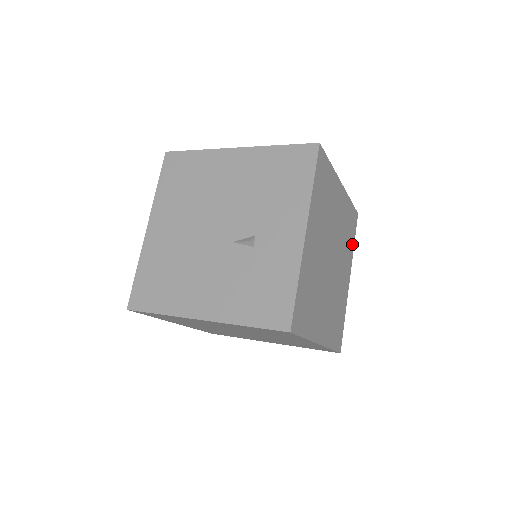
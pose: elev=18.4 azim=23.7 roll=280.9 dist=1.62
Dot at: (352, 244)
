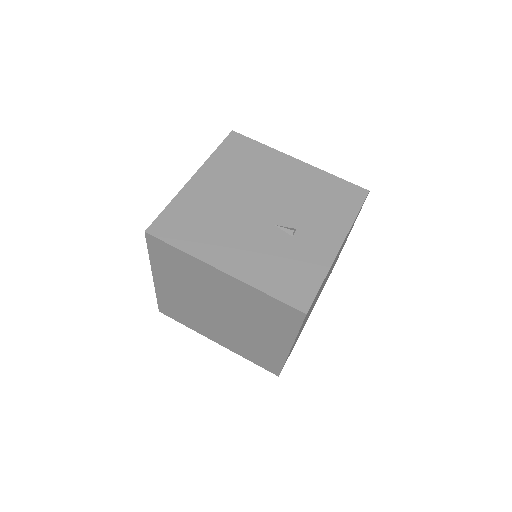
Dot at: occluded
